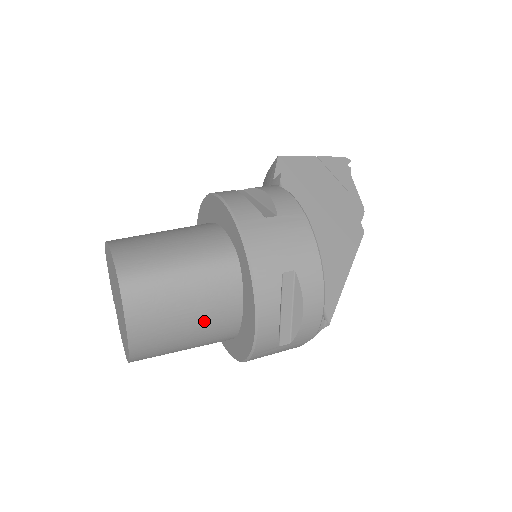
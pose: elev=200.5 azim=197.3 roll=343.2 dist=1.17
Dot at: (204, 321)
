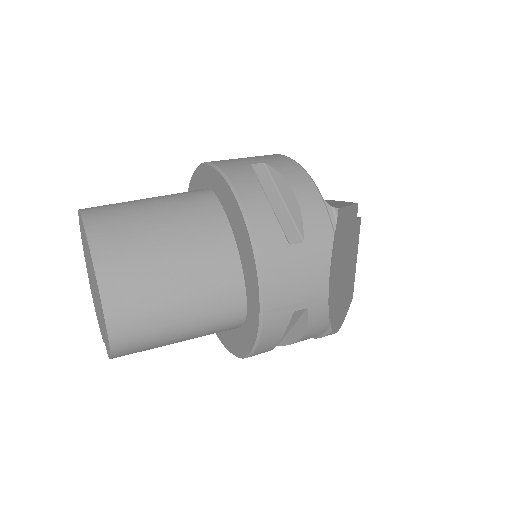
Dot at: (186, 240)
